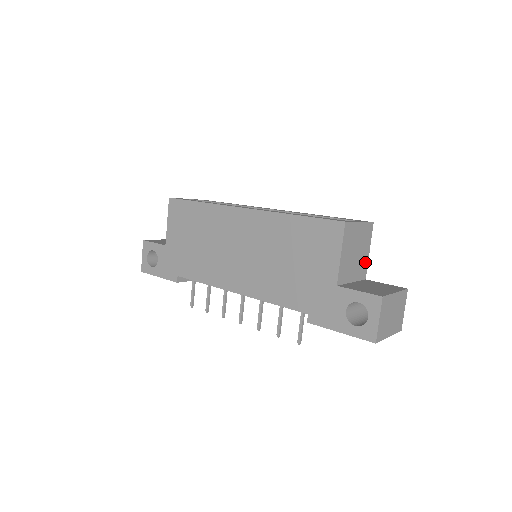
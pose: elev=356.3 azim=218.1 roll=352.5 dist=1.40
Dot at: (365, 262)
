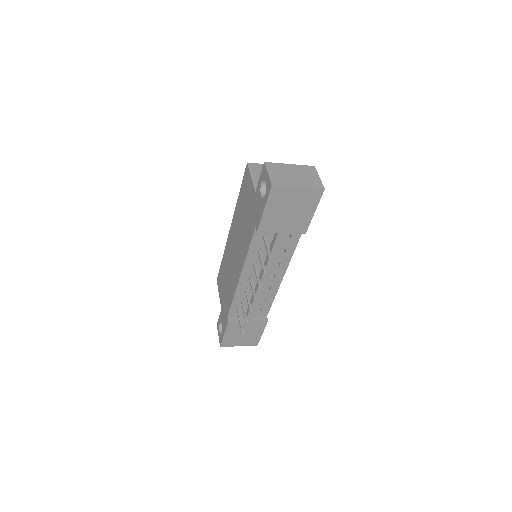
Dot at: occluded
